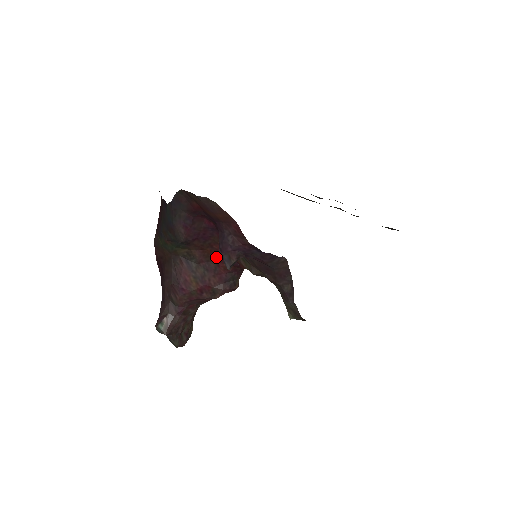
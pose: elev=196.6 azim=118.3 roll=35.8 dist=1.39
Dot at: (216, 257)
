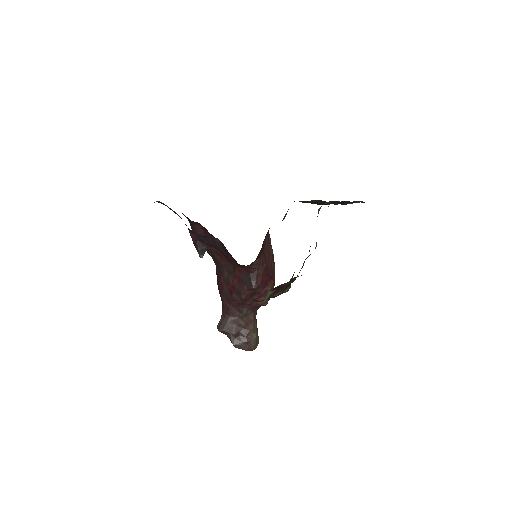
Dot at: occluded
